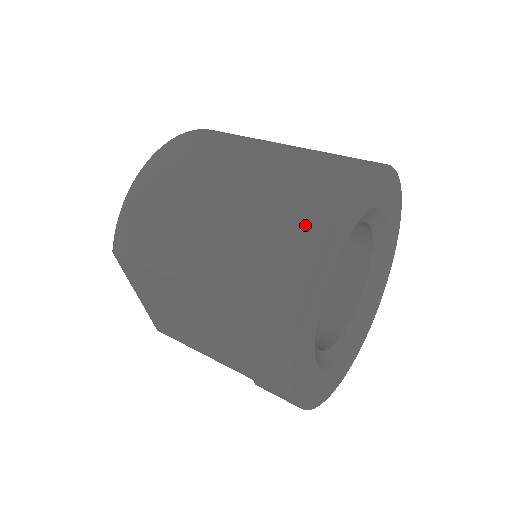
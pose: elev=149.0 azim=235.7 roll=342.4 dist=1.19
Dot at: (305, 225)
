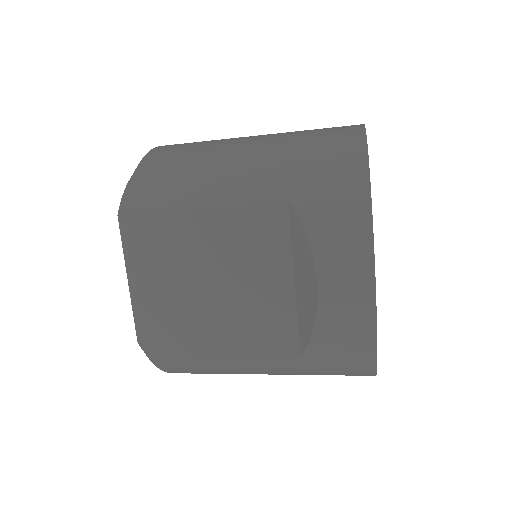
Dot at: (342, 132)
